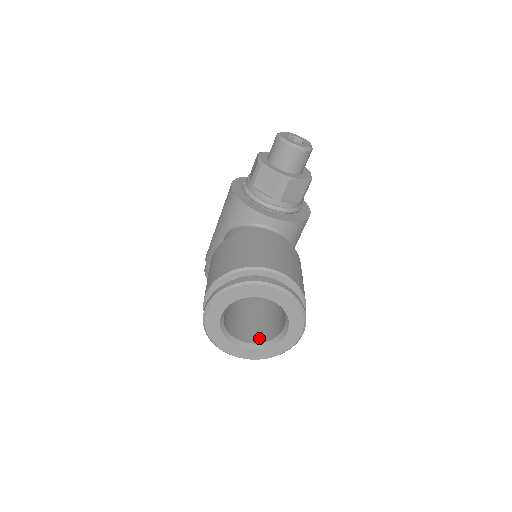
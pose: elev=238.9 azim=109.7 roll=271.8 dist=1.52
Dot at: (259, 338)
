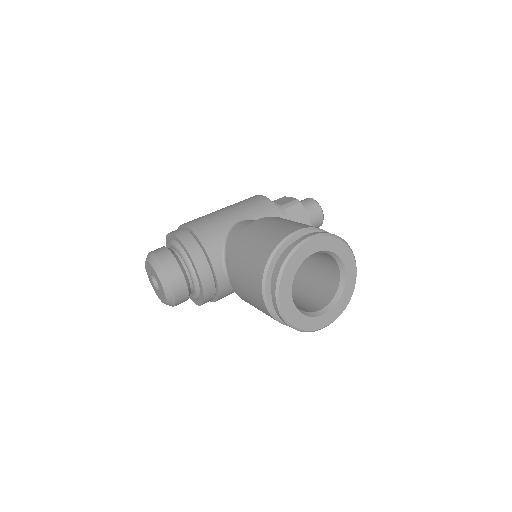
Dot at: occluded
